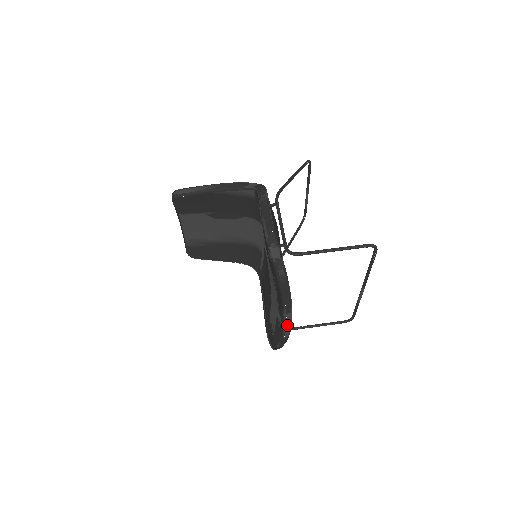
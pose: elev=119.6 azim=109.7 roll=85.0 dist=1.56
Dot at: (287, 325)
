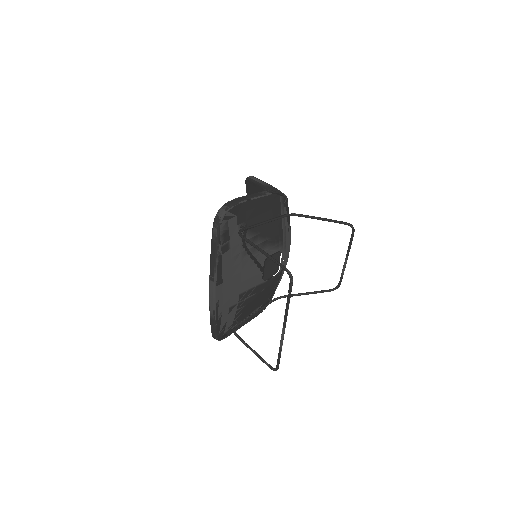
Dot at: (211, 297)
